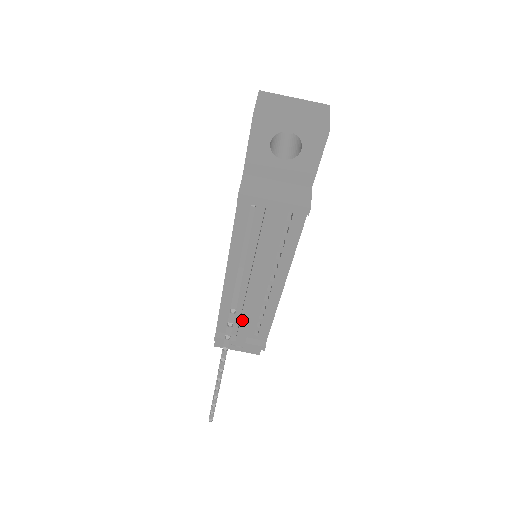
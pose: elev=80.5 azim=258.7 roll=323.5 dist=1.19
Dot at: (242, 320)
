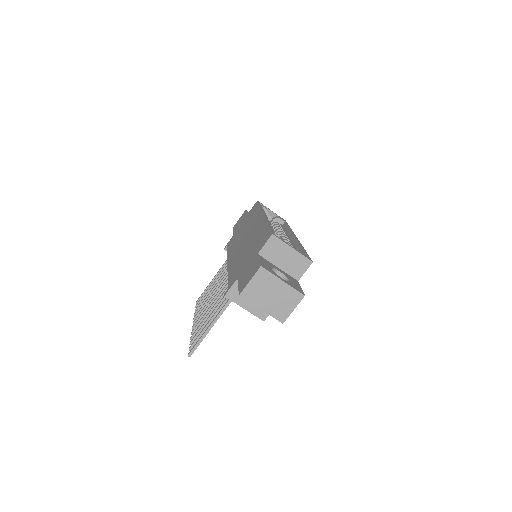
Dot at: occluded
